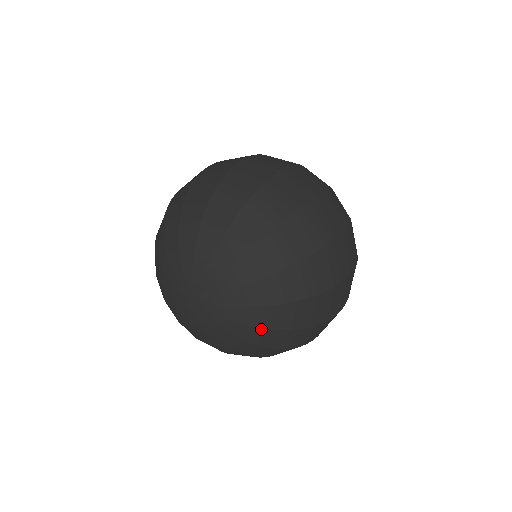
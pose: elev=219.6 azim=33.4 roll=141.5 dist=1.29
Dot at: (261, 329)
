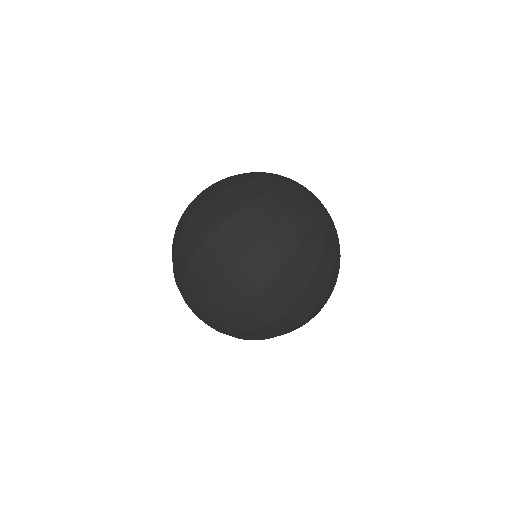
Dot at: occluded
